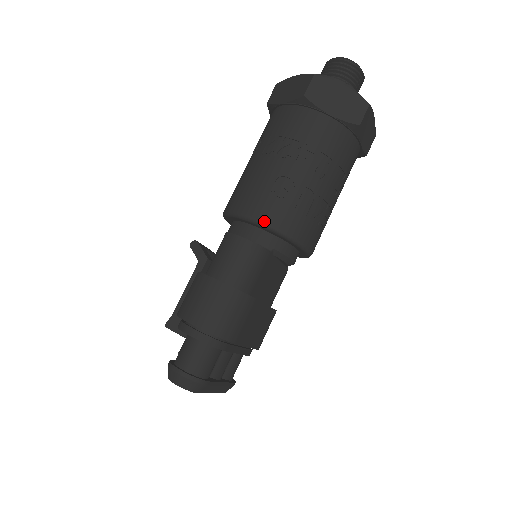
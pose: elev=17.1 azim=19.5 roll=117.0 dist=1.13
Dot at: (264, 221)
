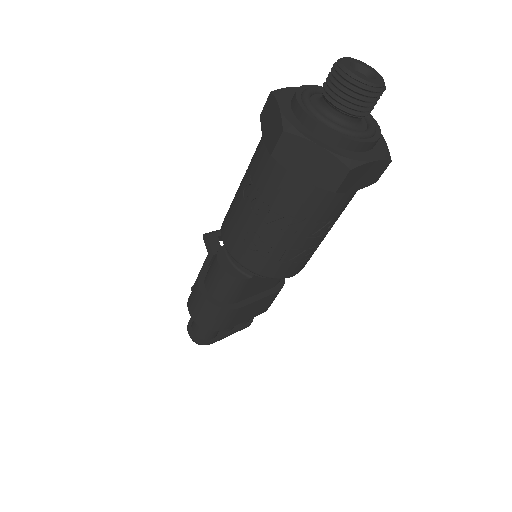
Dot at: (239, 261)
